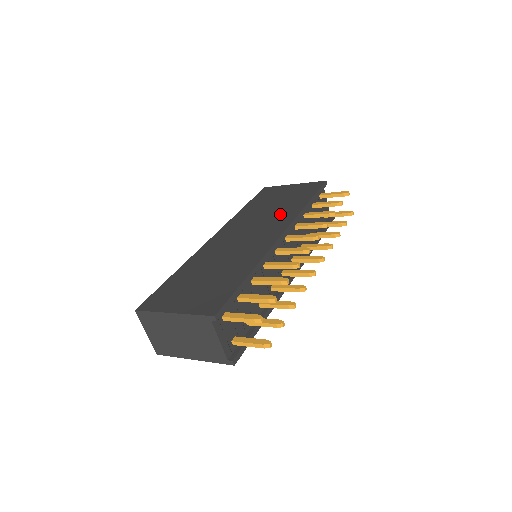
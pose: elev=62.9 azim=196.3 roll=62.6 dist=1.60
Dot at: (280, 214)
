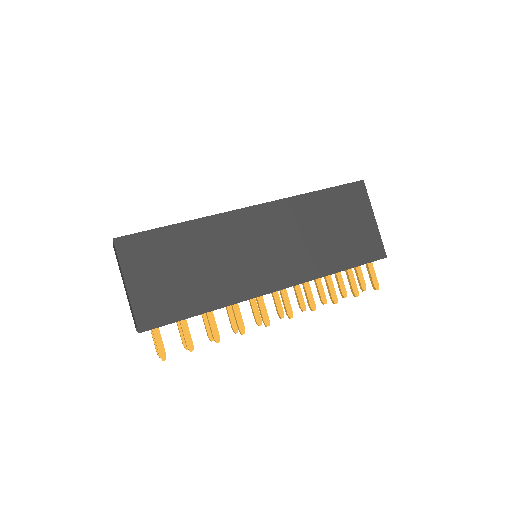
Dot at: (309, 257)
